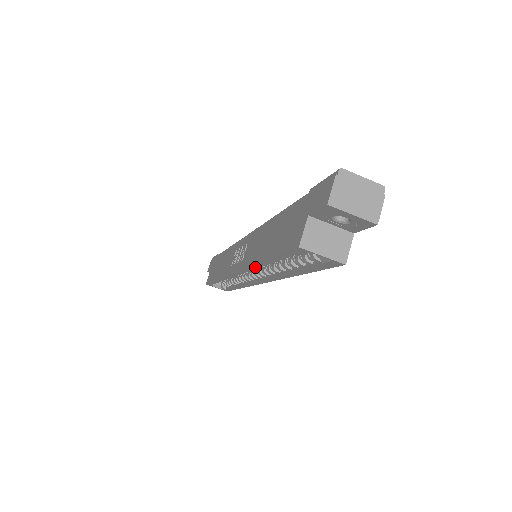
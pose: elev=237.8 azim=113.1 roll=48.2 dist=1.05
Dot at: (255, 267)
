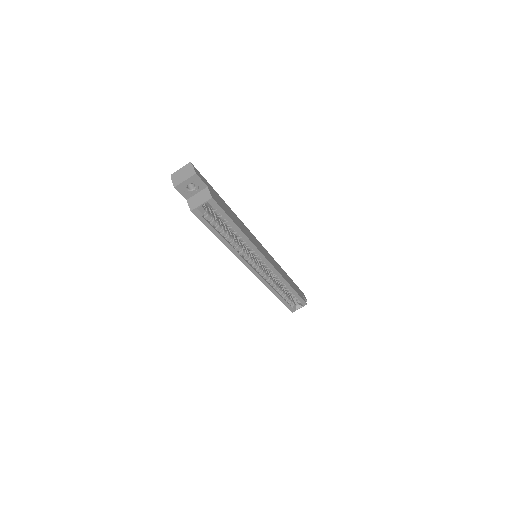
Dot at: (234, 251)
